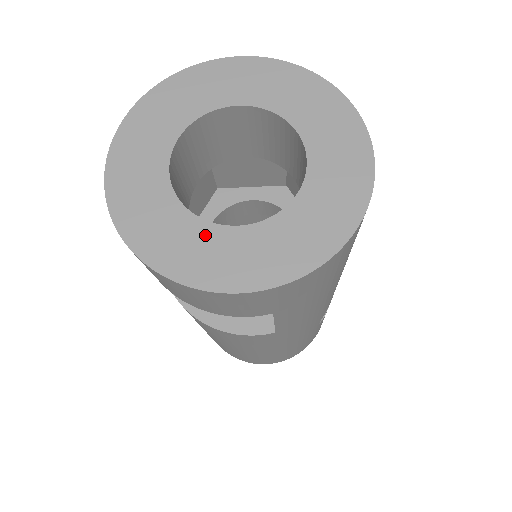
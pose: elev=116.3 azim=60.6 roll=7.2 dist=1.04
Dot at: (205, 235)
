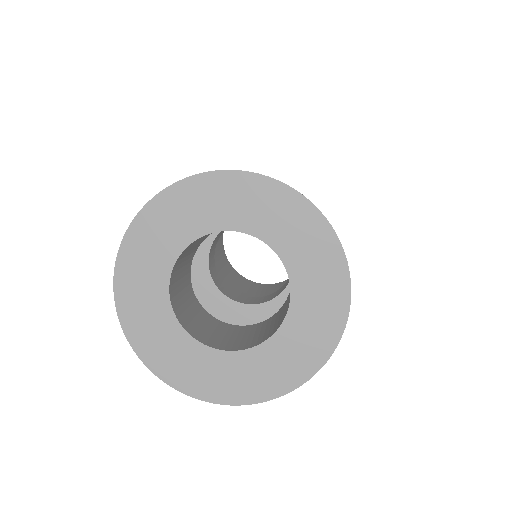
Dot at: (183, 344)
